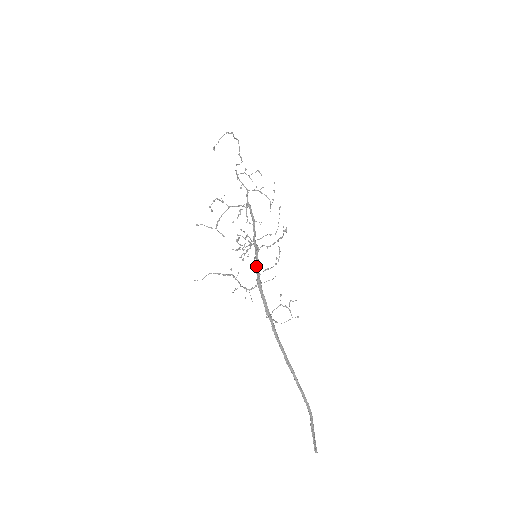
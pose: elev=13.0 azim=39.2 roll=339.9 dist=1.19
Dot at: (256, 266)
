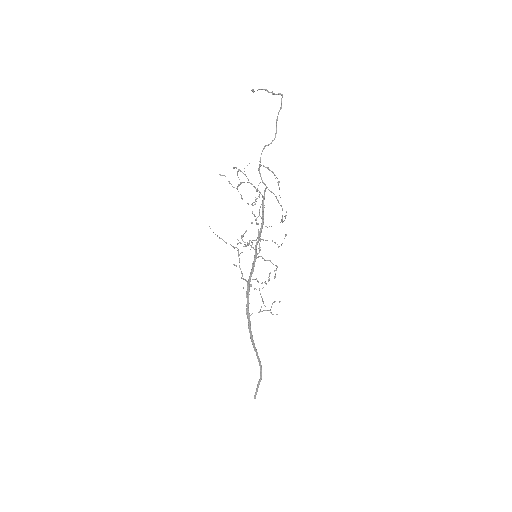
Dot at: (251, 271)
